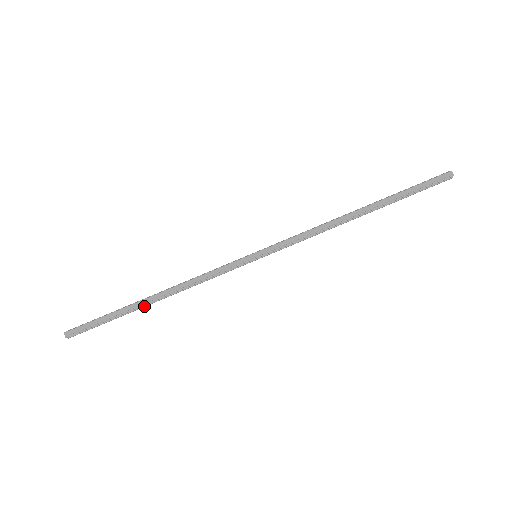
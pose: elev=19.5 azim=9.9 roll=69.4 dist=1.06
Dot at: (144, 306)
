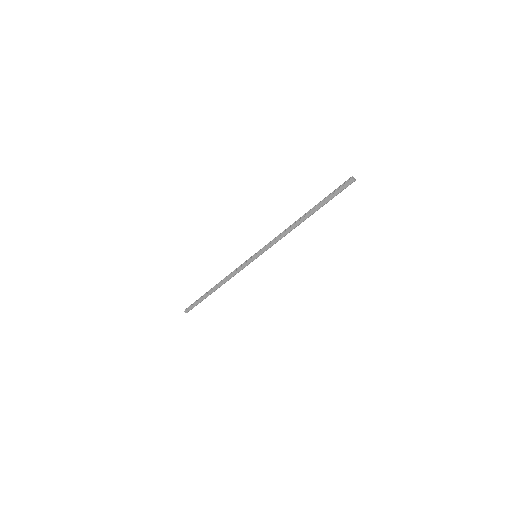
Dot at: (213, 291)
